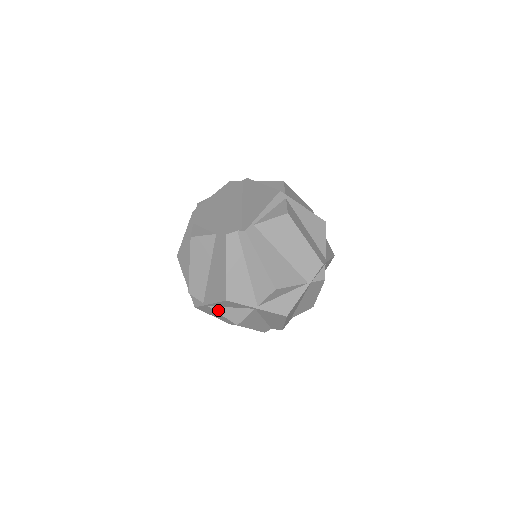
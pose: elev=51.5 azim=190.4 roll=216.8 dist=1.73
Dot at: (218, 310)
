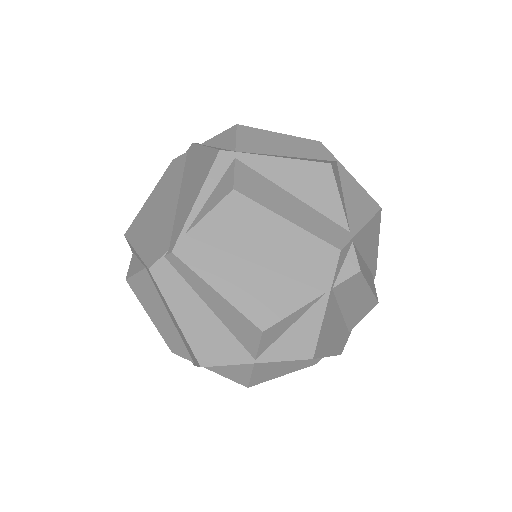
Dot at: (214, 370)
